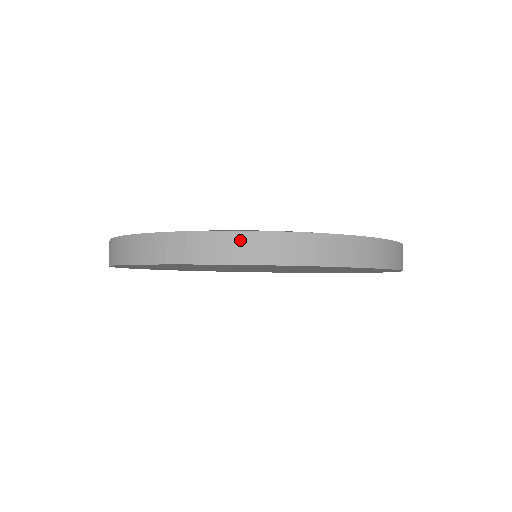
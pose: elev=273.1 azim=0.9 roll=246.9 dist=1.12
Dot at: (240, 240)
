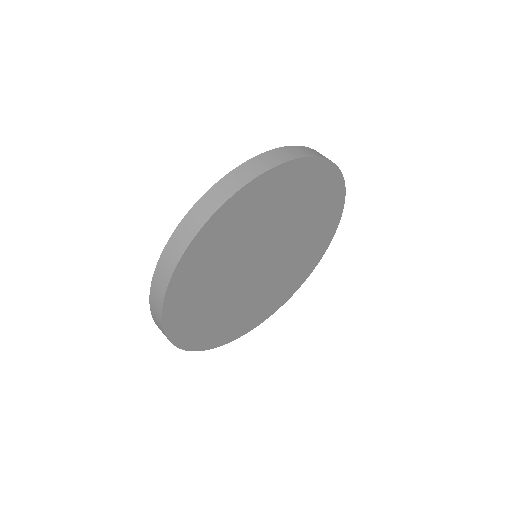
Dot at: (217, 190)
